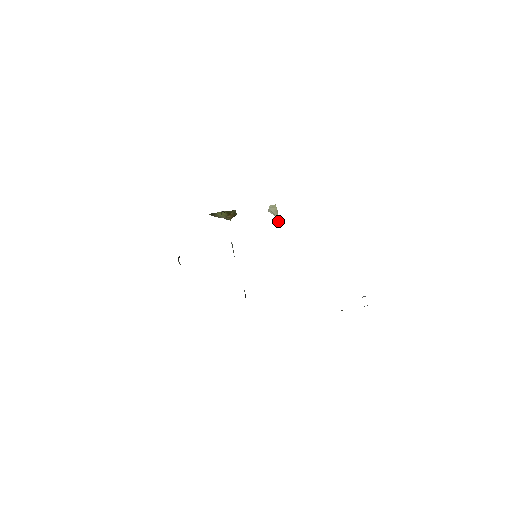
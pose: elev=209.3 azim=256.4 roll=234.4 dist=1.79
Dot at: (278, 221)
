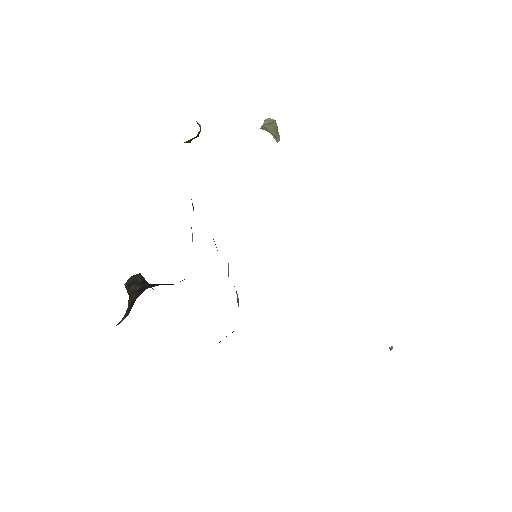
Dot at: (276, 140)
